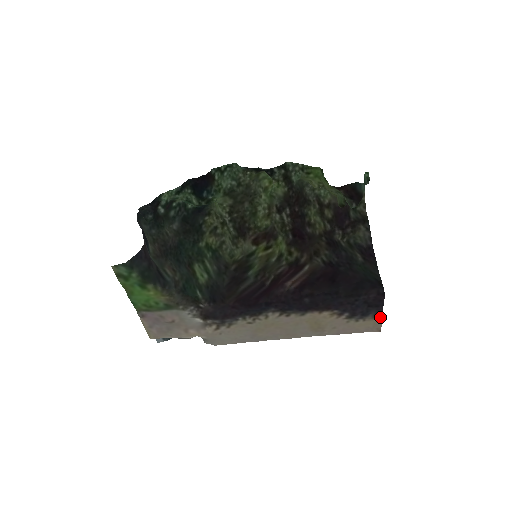
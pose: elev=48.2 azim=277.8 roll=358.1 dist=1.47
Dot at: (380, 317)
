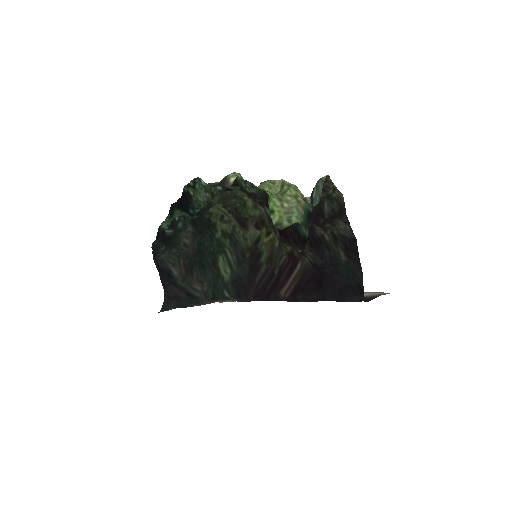
Dot at: (382, 294)
